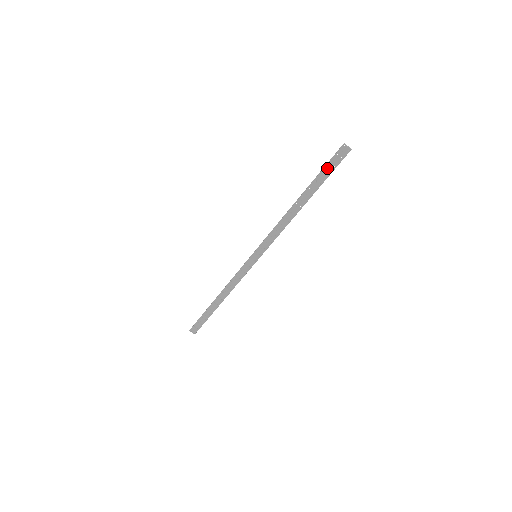
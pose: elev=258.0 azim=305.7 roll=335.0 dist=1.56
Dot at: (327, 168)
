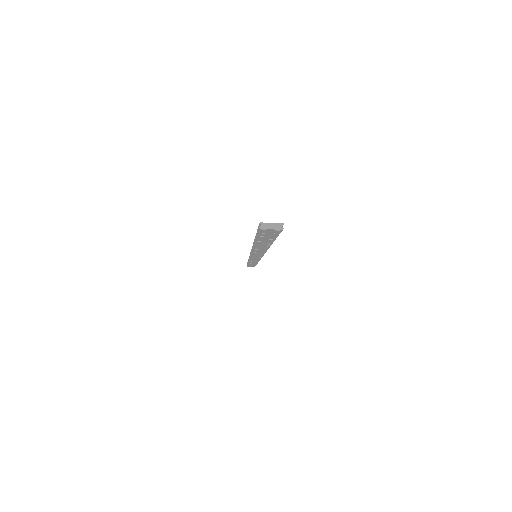
Dot at: (262, 237)
